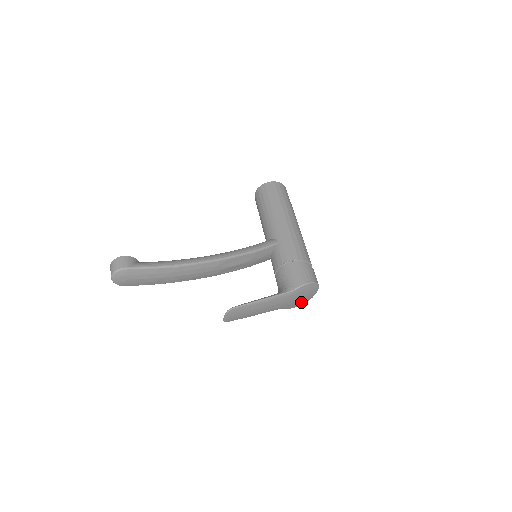
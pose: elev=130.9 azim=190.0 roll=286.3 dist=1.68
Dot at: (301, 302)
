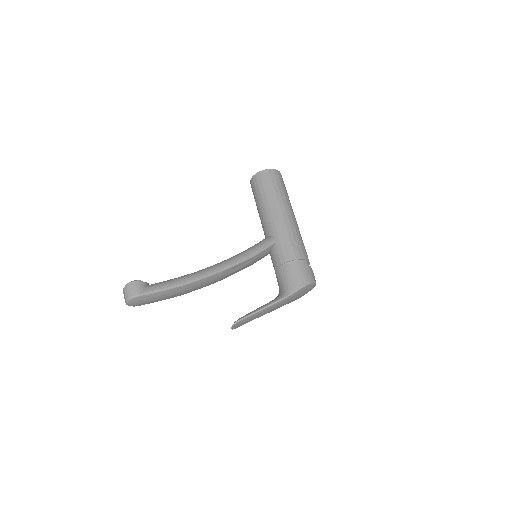
Dot at: (300, 297)
